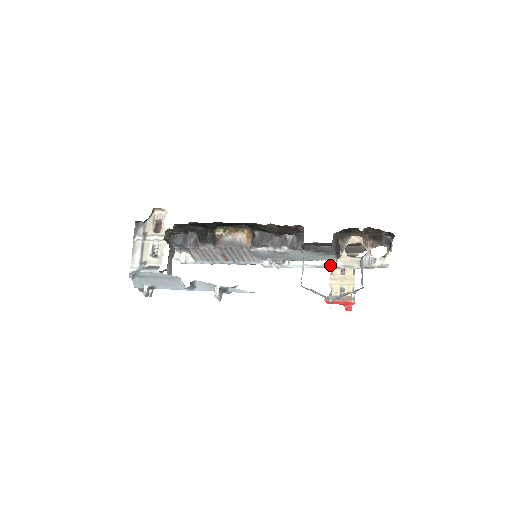
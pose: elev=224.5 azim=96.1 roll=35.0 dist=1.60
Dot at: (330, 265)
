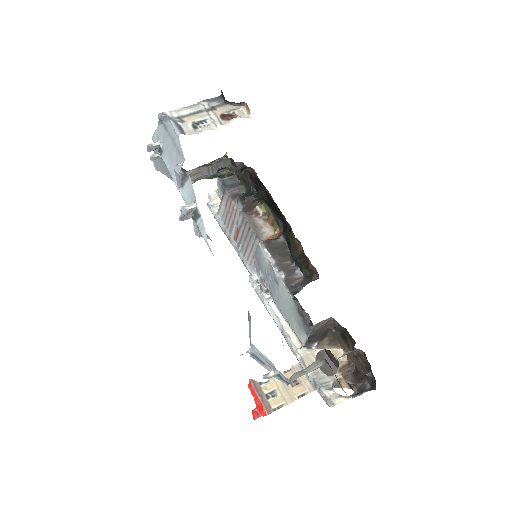
Dot at: (293, 342)
